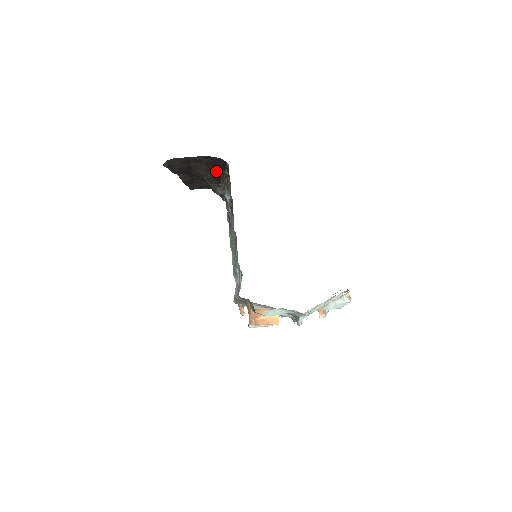
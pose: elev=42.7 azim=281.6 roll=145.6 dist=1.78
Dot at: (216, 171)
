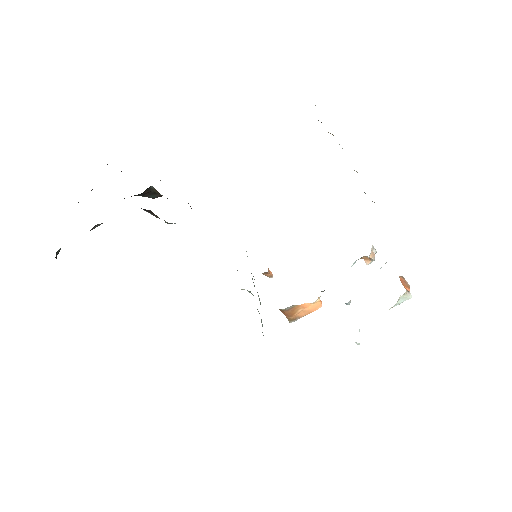
Dot at: occluded
